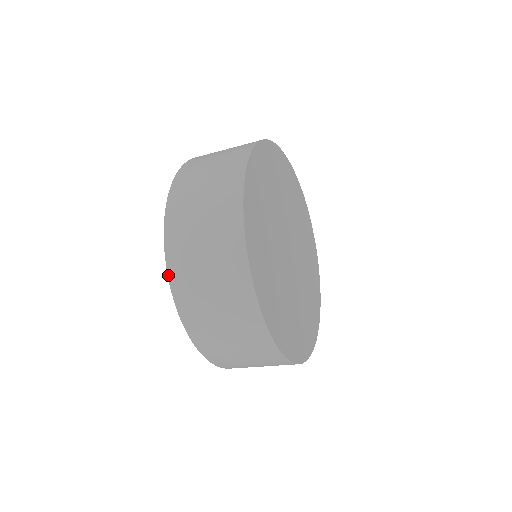
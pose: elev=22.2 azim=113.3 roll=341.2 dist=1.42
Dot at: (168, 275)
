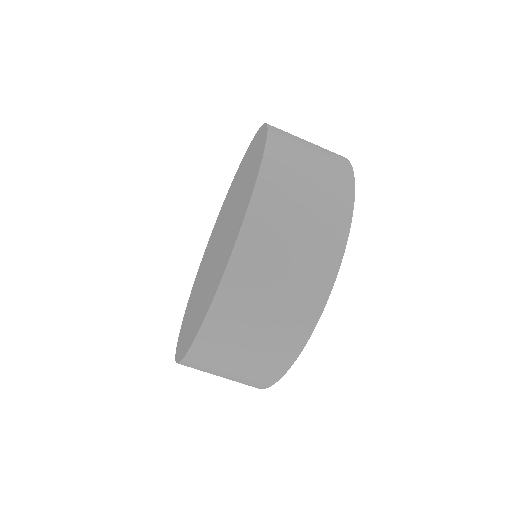
Dot at: occluded
